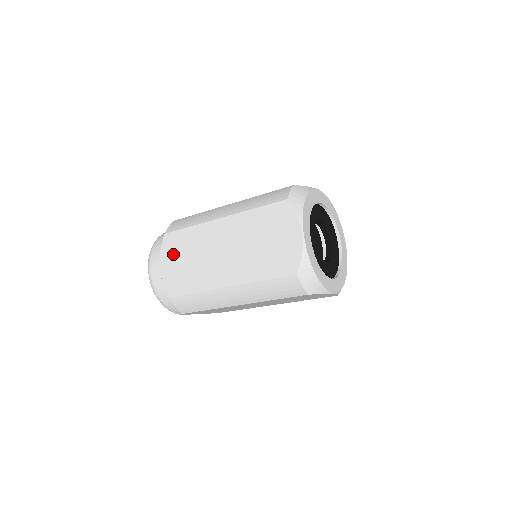
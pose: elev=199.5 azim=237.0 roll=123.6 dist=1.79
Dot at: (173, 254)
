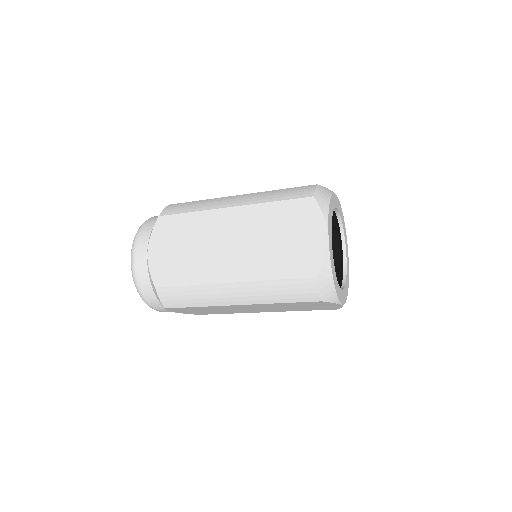
Dot at: (167, 239)
